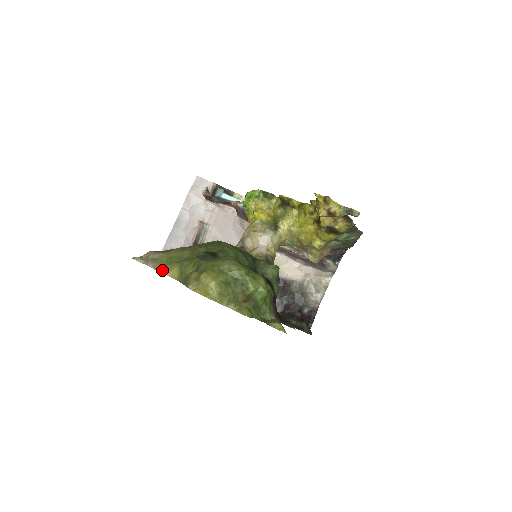
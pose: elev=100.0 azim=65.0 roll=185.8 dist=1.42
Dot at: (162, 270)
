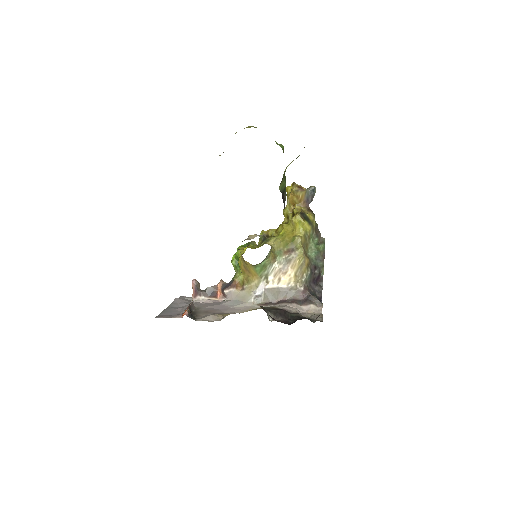
Dot at: occluded
